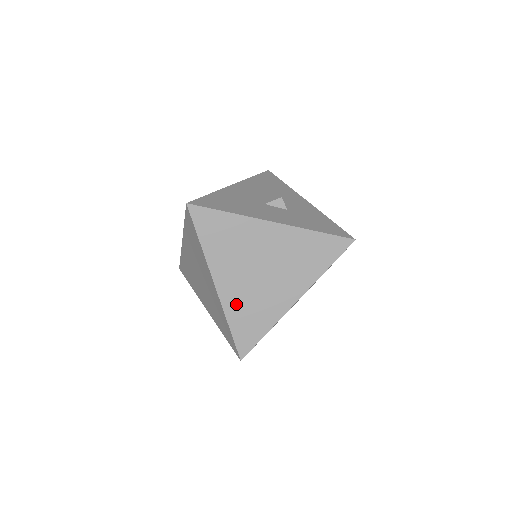
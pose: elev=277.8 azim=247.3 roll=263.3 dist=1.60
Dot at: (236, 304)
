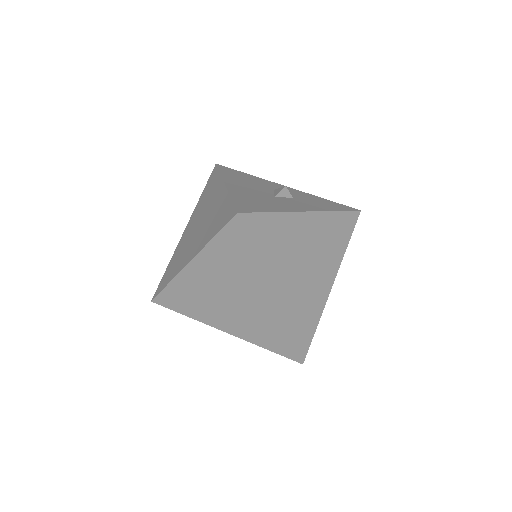
Dot at: (292, 308)
